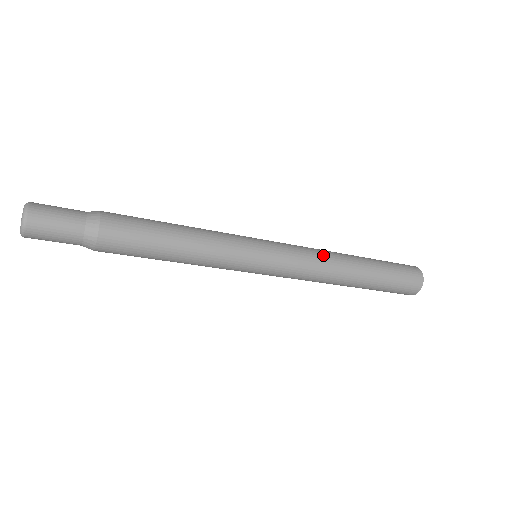
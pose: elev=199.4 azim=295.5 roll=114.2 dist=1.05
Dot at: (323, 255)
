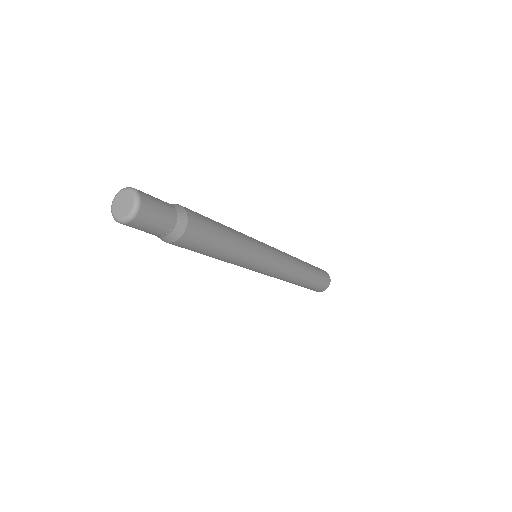
Dot at: (294, 269)
